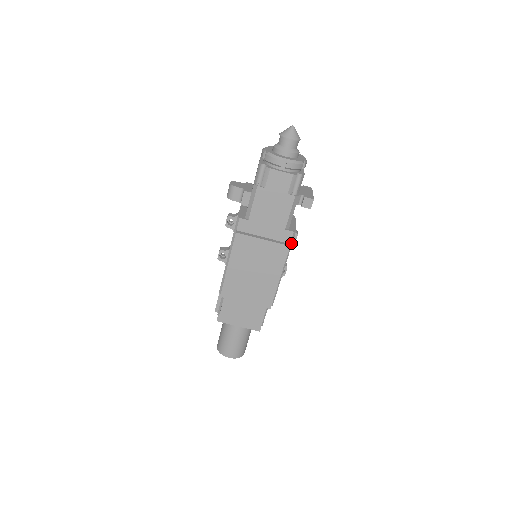
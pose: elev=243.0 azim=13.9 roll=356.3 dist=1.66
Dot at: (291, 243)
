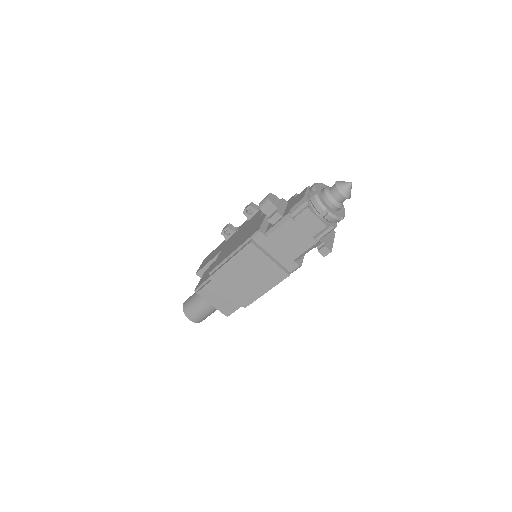
Dot at: (292, 272)
